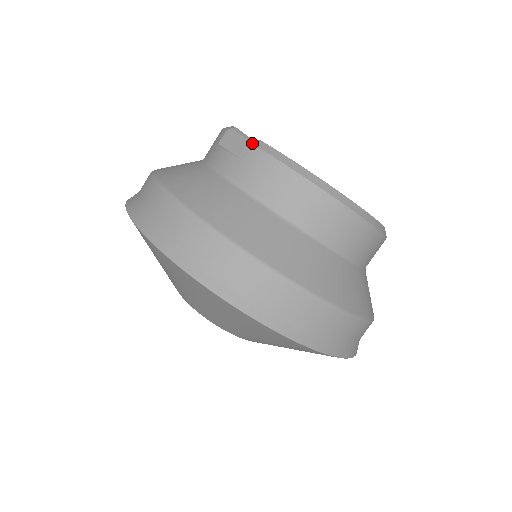
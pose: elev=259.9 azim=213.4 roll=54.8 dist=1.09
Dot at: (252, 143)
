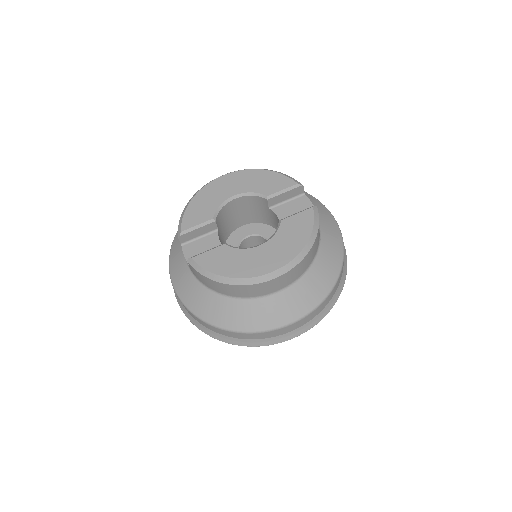
Dot at: (188, 263)
